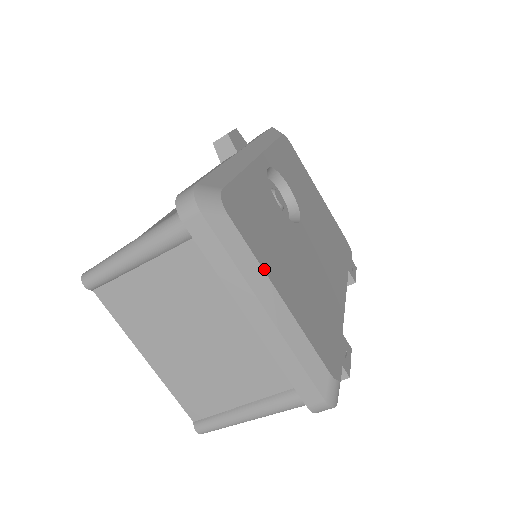
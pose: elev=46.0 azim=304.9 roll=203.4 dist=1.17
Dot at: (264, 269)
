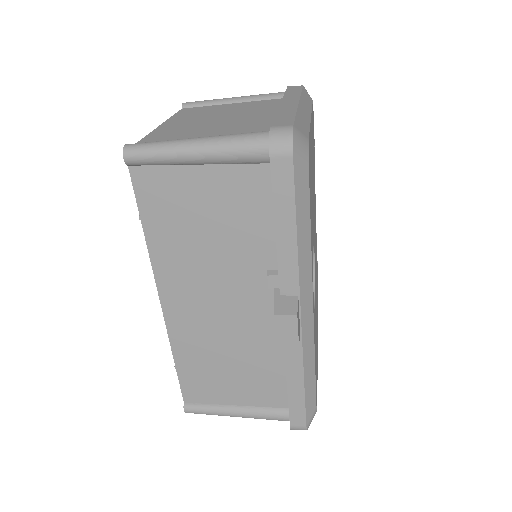
Dot at: (317, 372)
